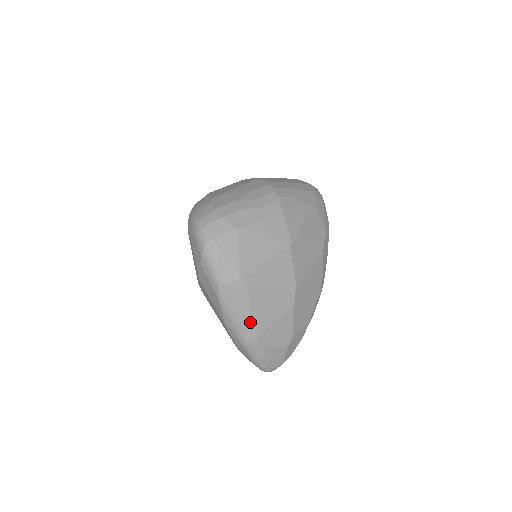
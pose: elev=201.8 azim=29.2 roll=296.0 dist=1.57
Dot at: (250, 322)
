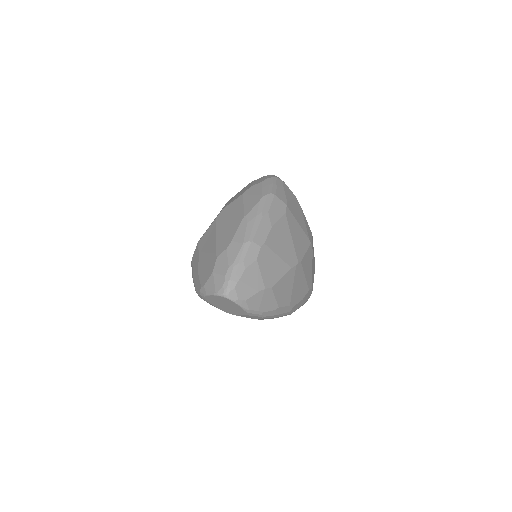
Dot at: (268, 230)
